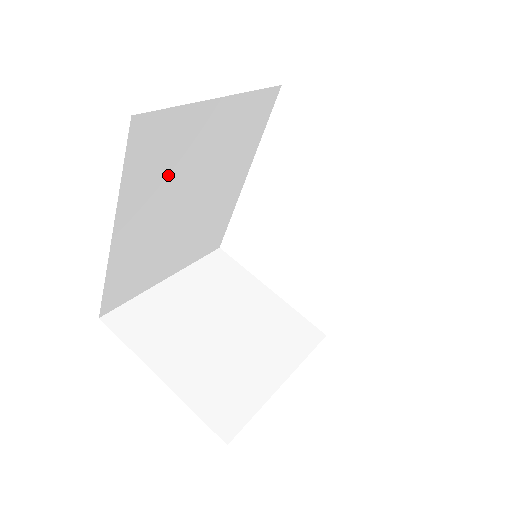
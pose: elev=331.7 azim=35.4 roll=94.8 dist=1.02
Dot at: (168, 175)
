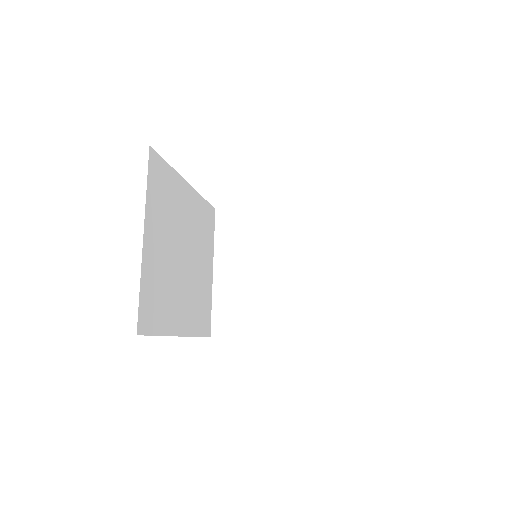
Dot at: (168, 287)
